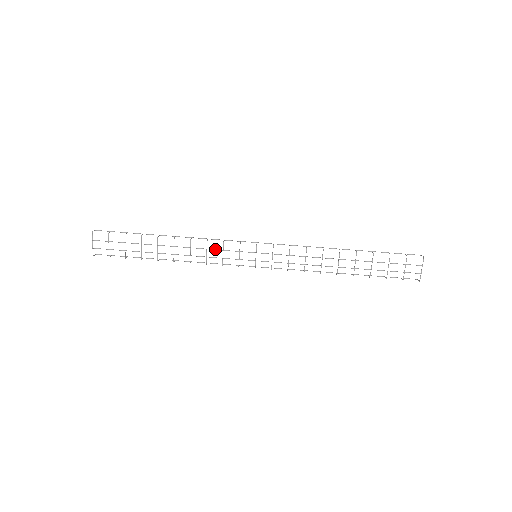
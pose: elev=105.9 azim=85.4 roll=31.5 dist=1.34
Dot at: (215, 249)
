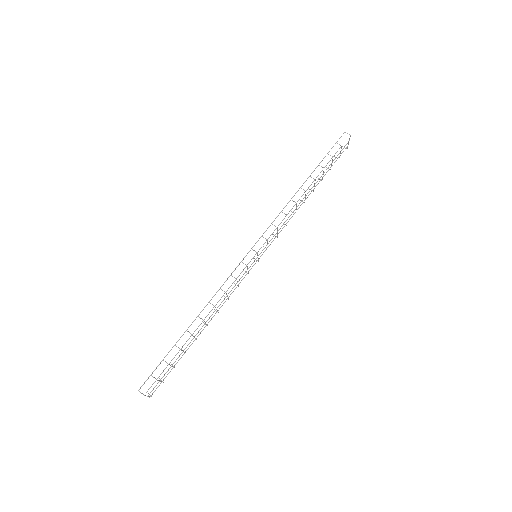
Dot at: occluded
